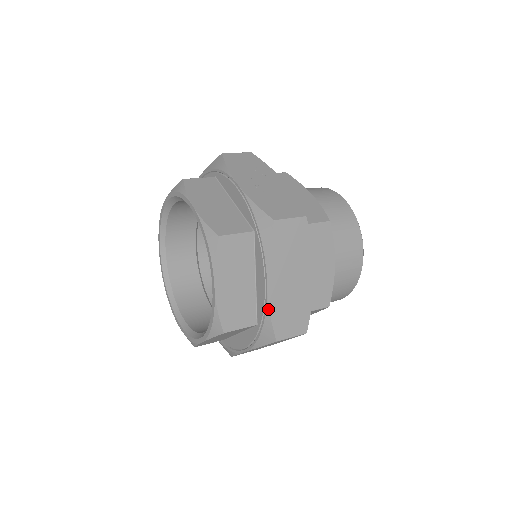
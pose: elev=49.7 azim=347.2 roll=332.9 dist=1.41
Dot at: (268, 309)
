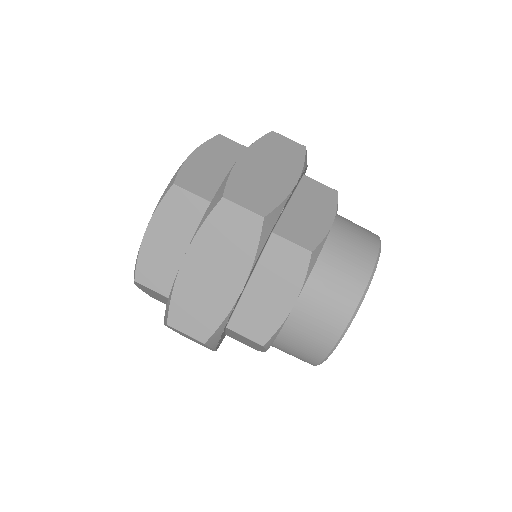
Dot at: (230, 171)
